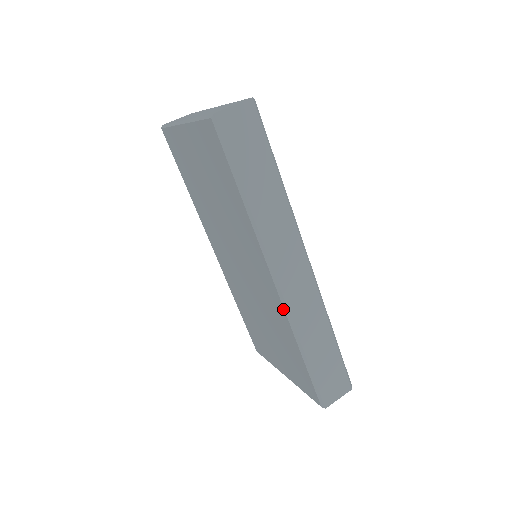
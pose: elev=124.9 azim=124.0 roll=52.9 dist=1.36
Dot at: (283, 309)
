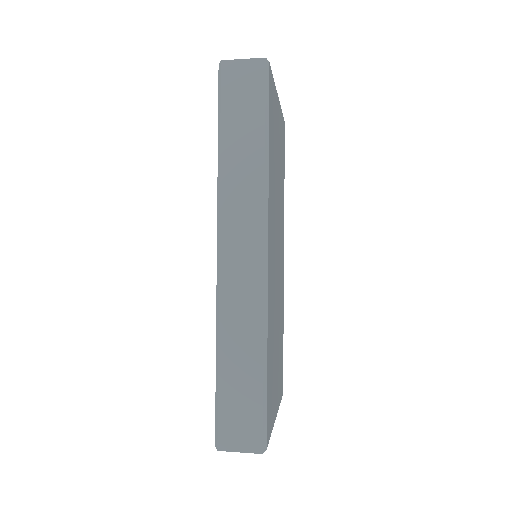
Dot at: (217, 291)
